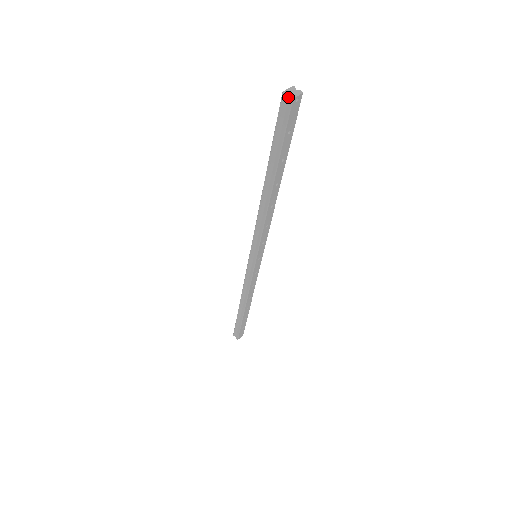
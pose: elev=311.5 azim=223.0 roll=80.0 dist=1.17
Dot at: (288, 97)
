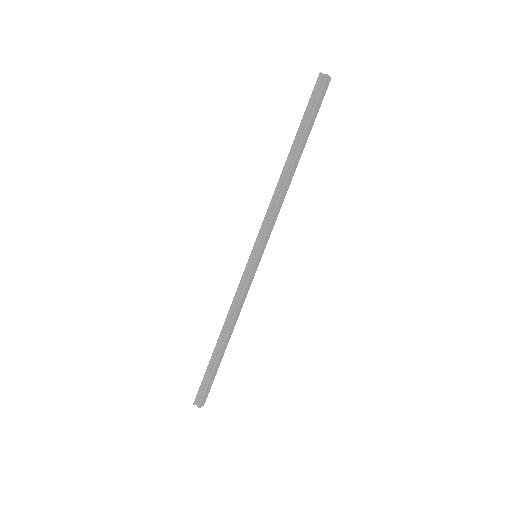
Dot at: (323, 76)
